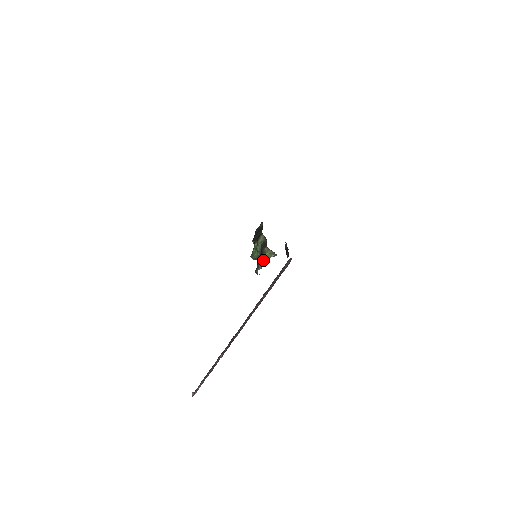
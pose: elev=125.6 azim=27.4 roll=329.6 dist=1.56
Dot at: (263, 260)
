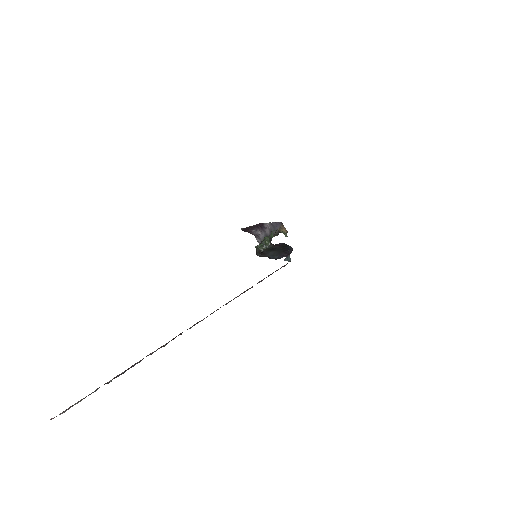
Dot at: occluded
